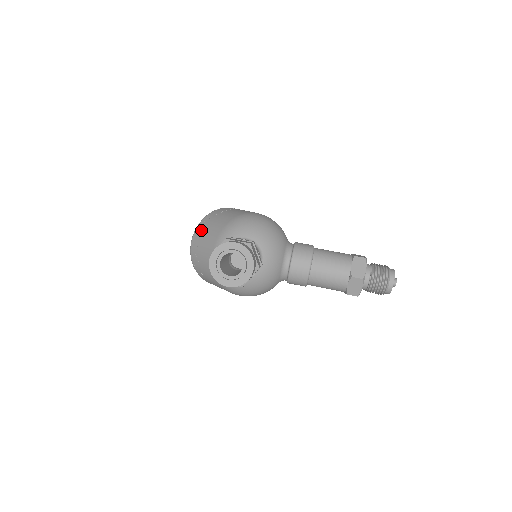
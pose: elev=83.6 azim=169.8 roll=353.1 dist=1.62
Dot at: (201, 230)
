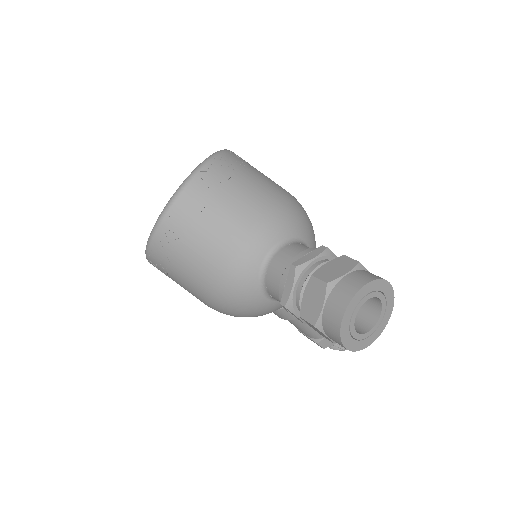
Dot at: (218, 180)
